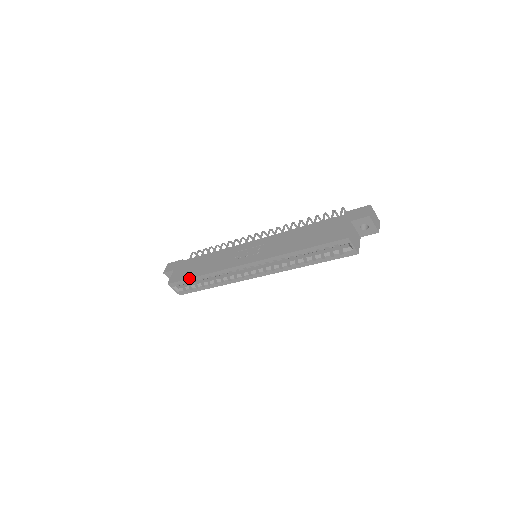
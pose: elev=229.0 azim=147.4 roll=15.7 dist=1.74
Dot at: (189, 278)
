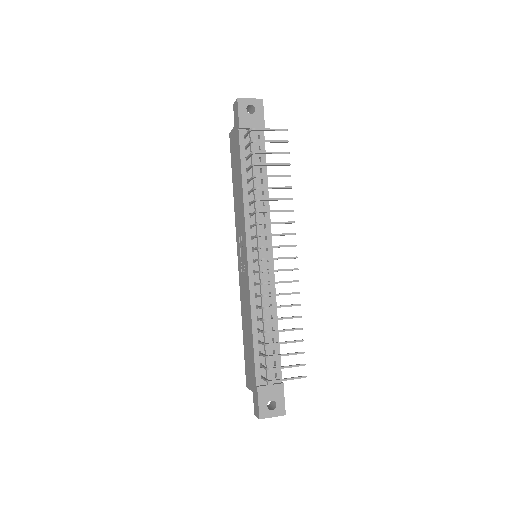
Dot at: occluded
